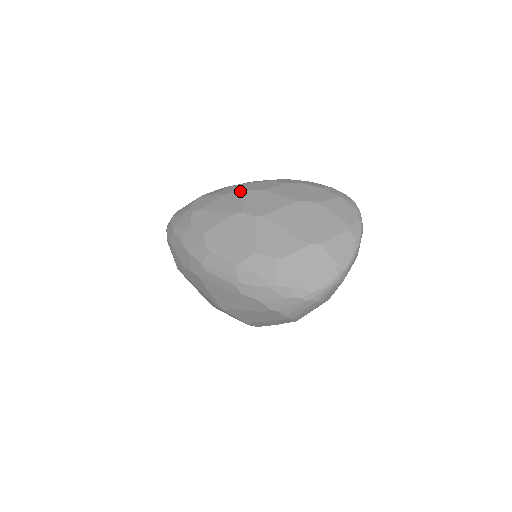
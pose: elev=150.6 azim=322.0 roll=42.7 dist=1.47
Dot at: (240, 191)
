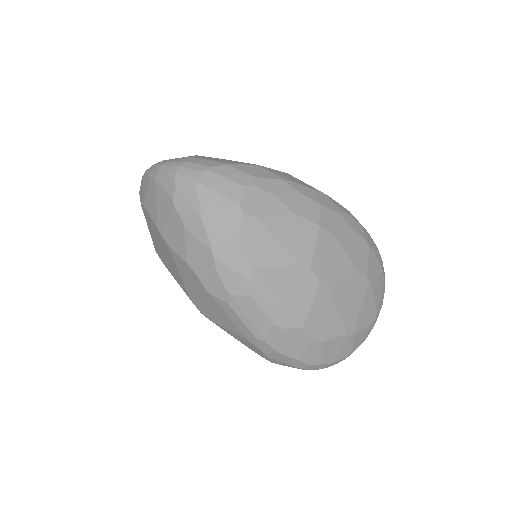
Dot at: (312, 222)
